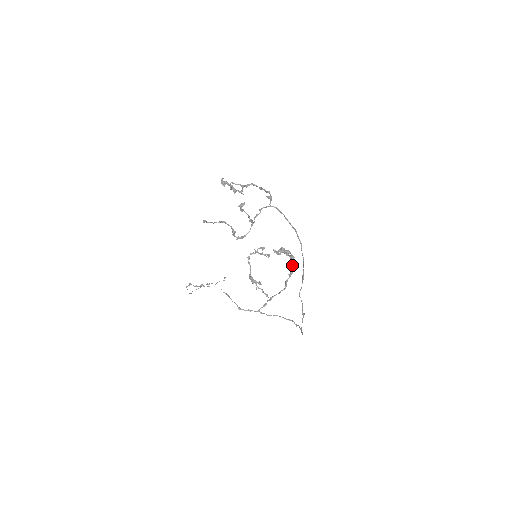
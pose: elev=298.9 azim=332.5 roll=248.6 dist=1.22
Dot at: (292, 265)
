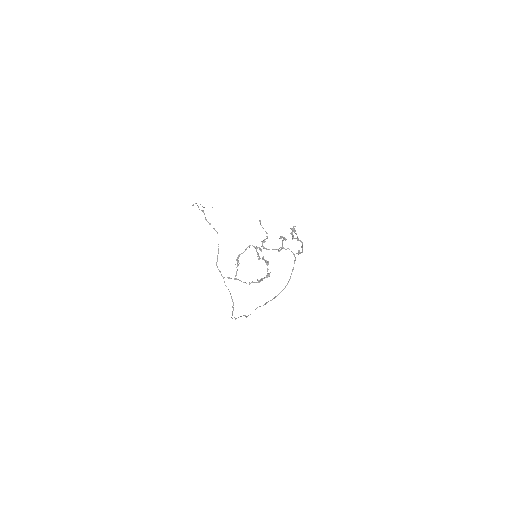
Dot at: (264, 278)
